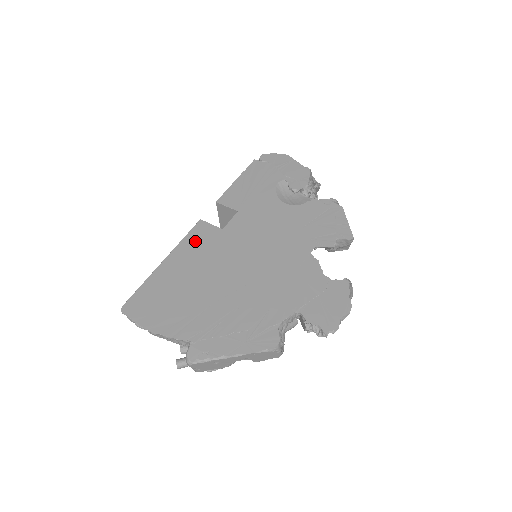
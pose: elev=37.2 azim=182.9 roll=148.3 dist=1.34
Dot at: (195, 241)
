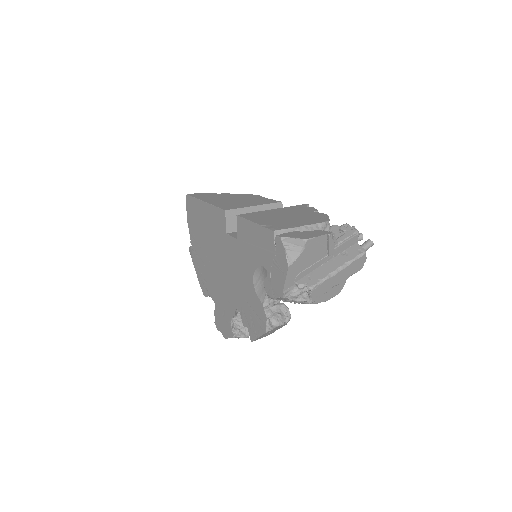
Dot at: (216, 217)
